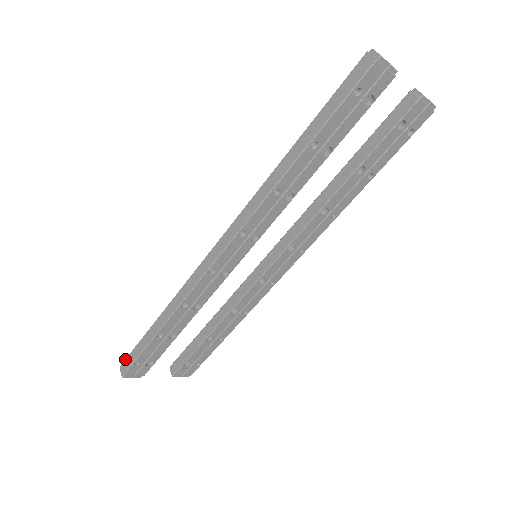
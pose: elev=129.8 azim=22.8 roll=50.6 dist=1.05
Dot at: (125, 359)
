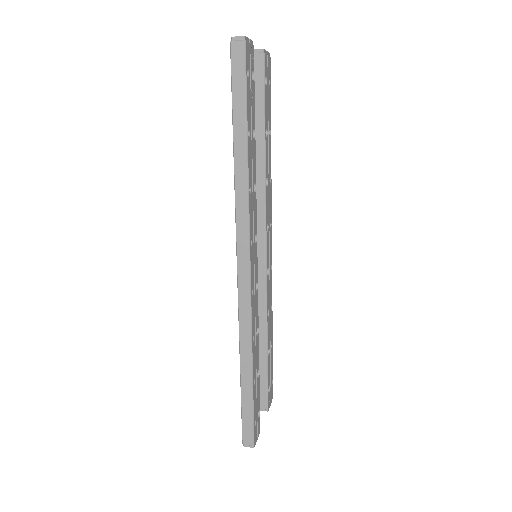
Dot at: (242, 434)
